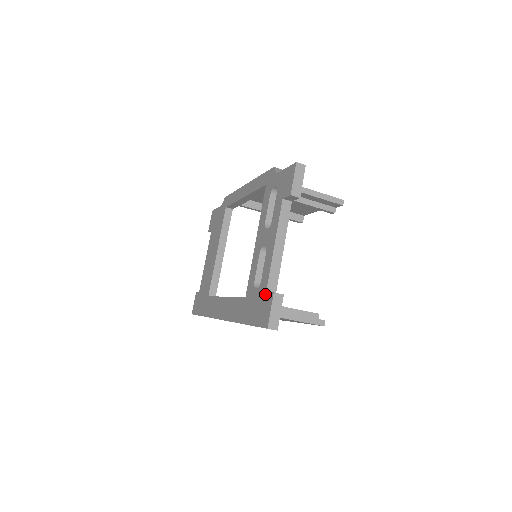
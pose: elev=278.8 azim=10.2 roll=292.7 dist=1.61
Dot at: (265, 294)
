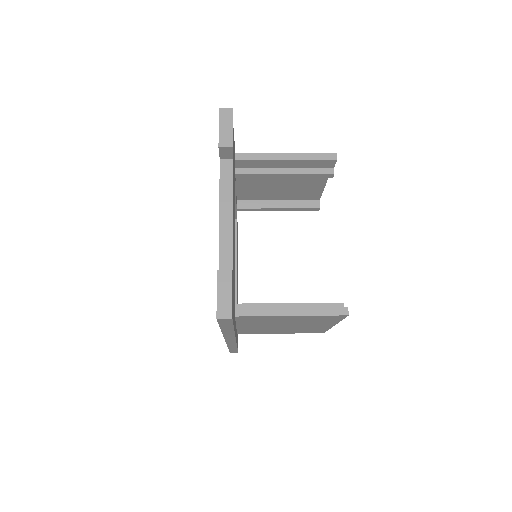
Dot at: occluded
